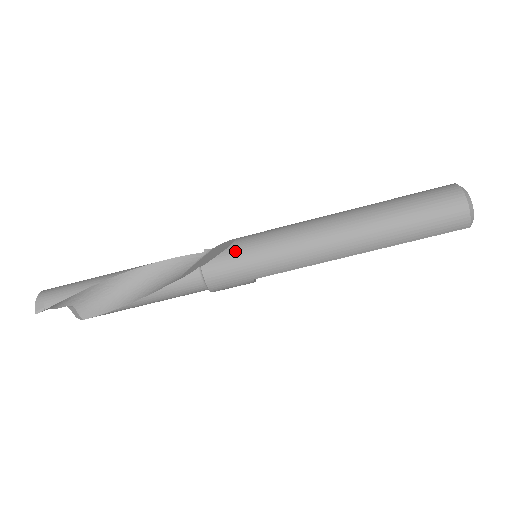
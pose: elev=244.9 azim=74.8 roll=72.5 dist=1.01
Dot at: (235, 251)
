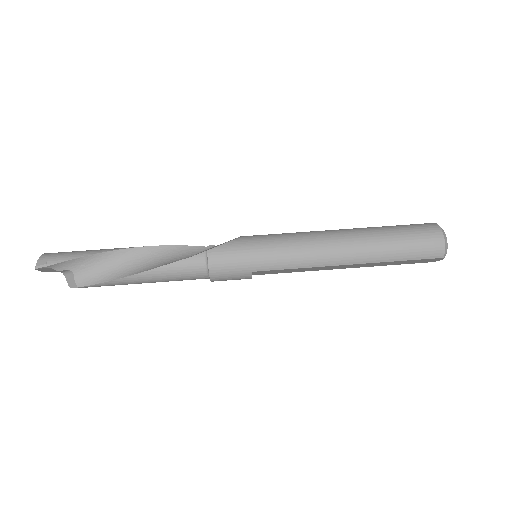
Dot at: (241, 242)
